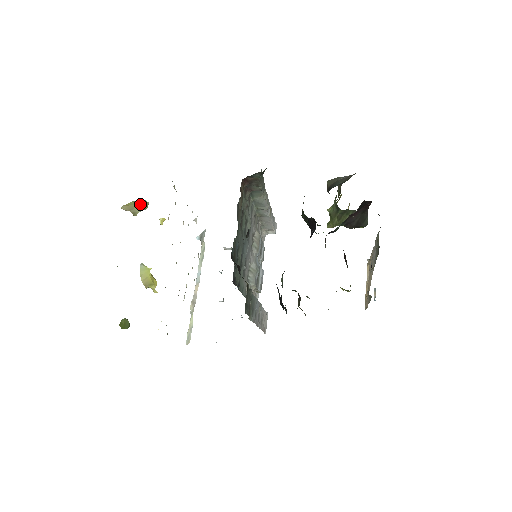
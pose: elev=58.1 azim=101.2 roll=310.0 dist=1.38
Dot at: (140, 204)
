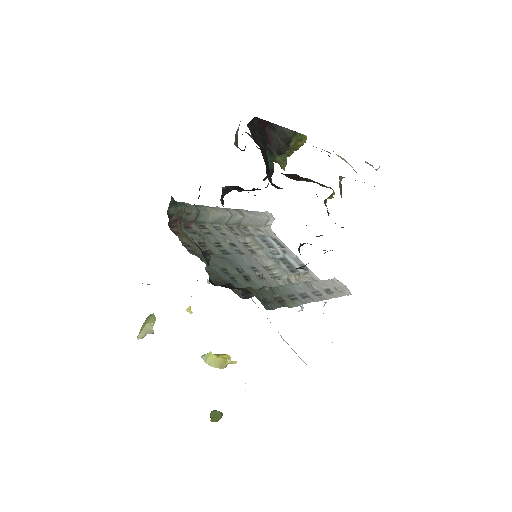
Dot at: (147, 322)
